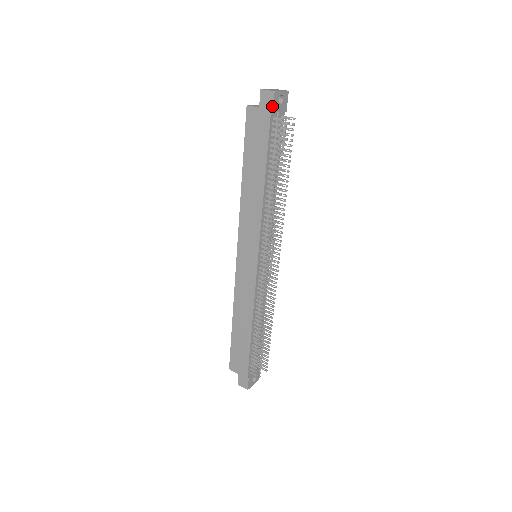
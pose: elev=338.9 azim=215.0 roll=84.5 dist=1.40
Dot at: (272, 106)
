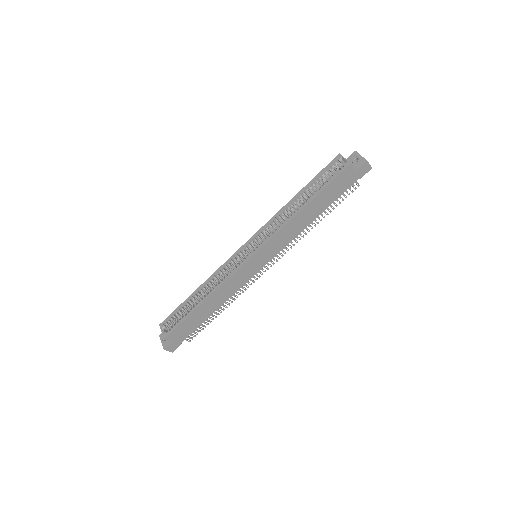
Dot at: (363, 175)
